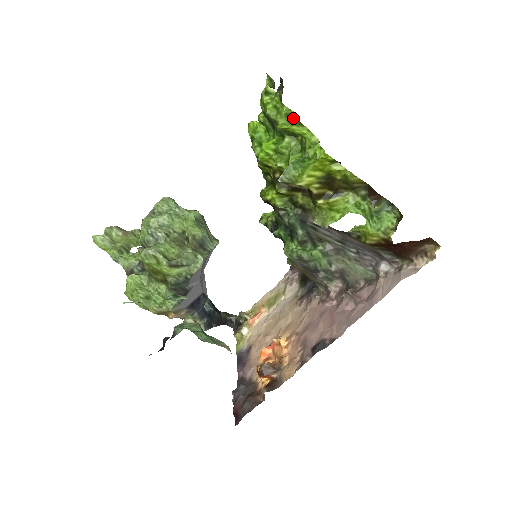
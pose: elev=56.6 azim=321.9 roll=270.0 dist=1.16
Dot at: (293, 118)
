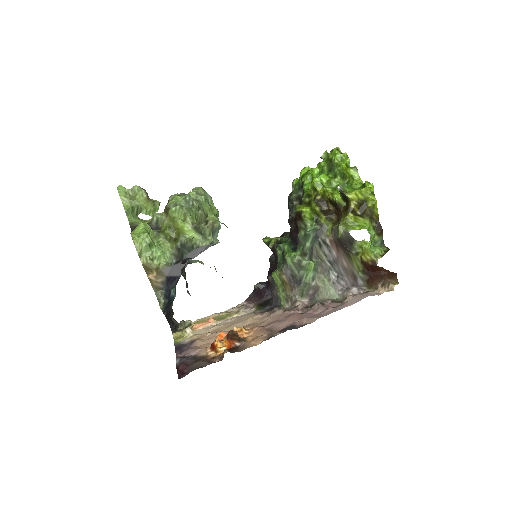
Dot at: occluded
